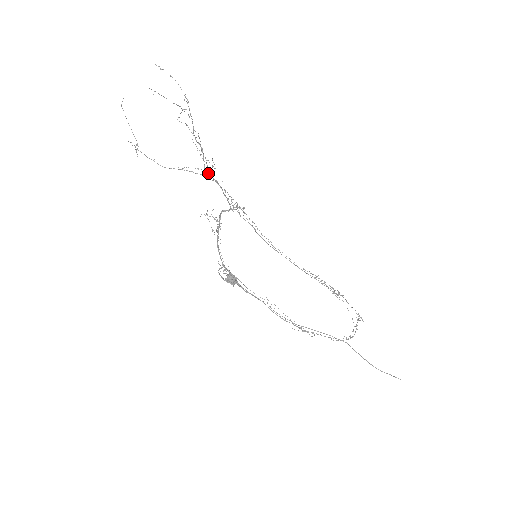
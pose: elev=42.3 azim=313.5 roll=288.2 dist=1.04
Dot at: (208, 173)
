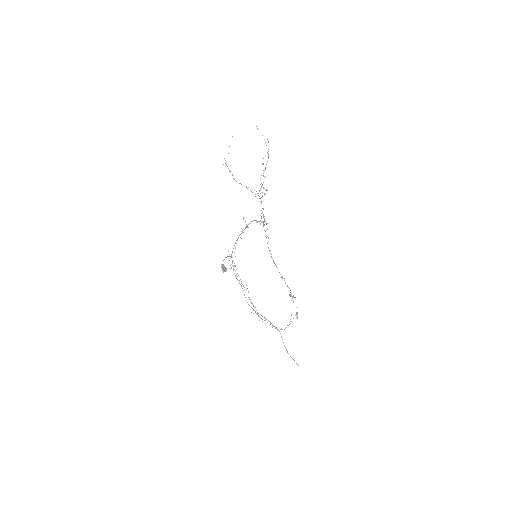
Dot at: occluded
